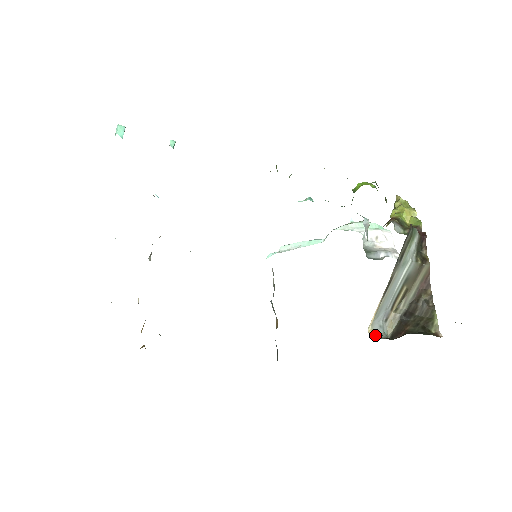
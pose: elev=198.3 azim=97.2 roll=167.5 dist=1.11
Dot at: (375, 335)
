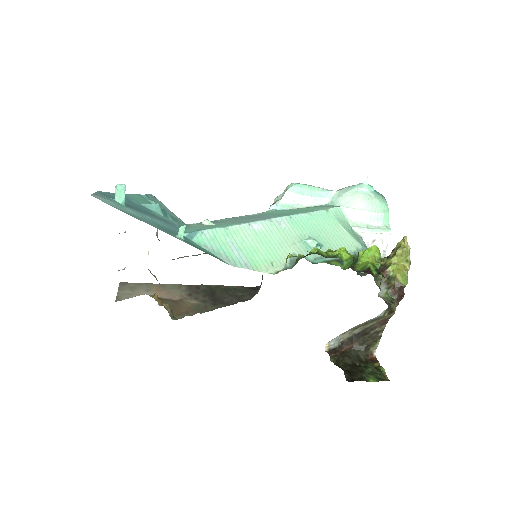
Dot at: (329, 347)
